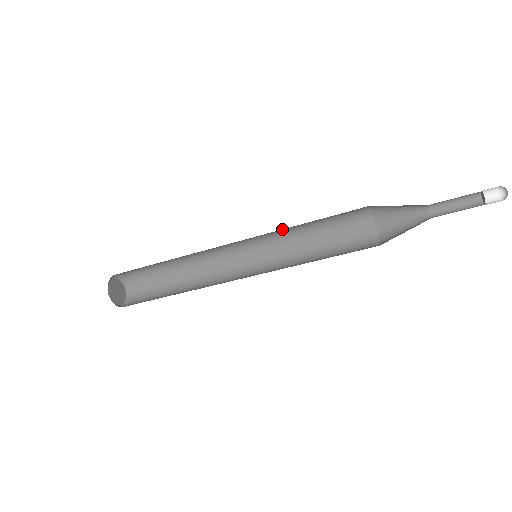
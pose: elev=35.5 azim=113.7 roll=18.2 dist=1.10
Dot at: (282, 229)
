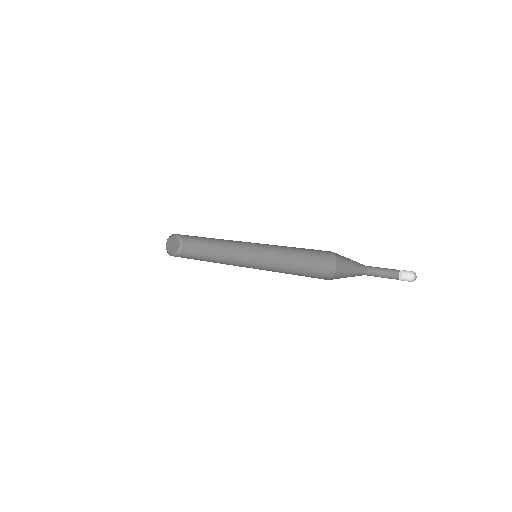
Dot at: occluded
